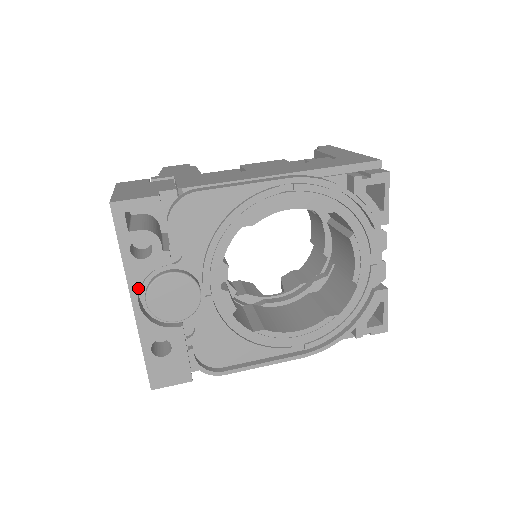
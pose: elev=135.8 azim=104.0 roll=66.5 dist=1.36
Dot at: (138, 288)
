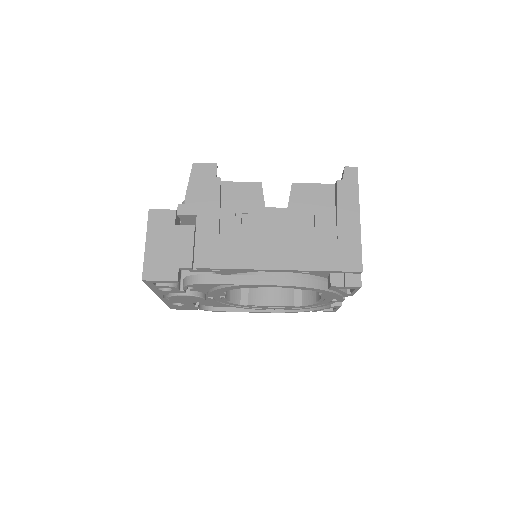
Dot at: occluded
